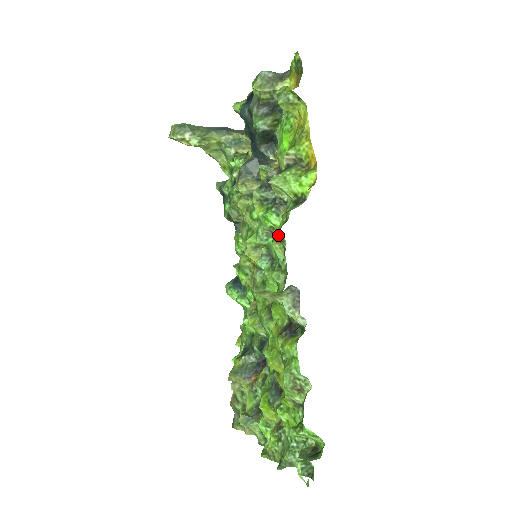
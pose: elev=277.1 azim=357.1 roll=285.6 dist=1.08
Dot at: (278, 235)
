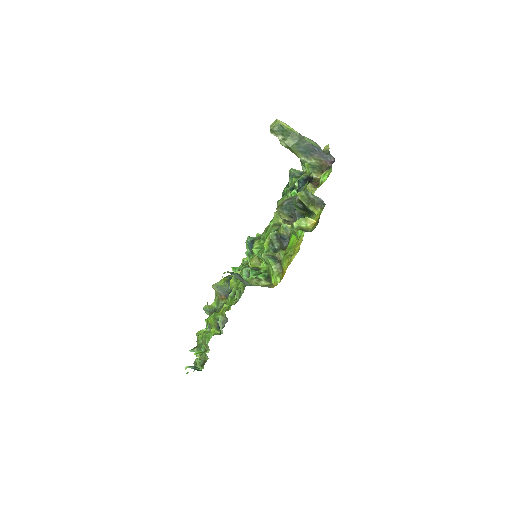
Dot at: occluded
